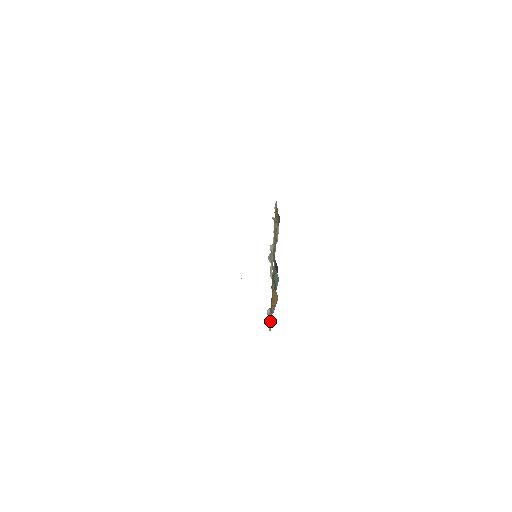
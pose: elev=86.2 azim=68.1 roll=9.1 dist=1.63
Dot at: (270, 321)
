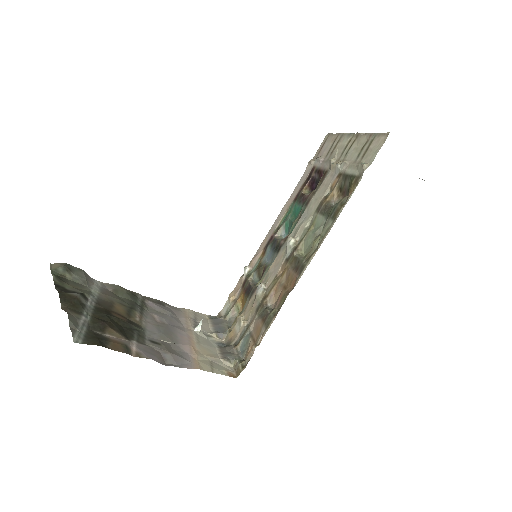
Dot at: (227, 308)
